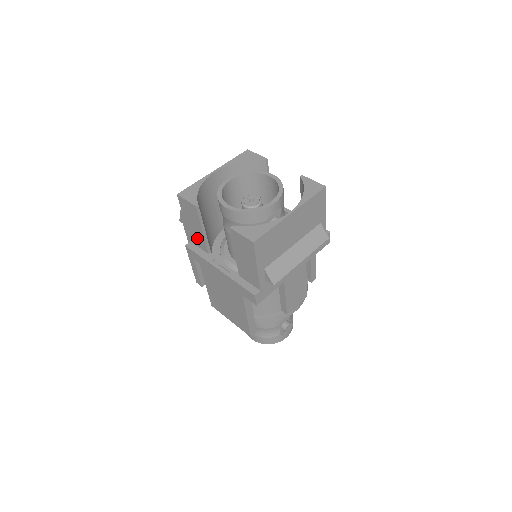
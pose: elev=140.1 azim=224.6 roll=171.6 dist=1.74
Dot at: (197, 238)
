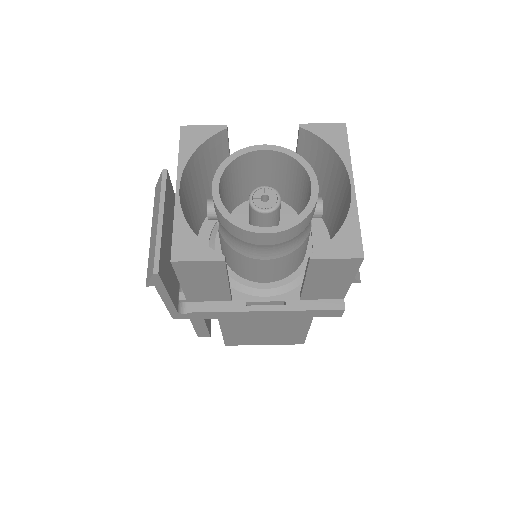
Dot at: (208, 294)
